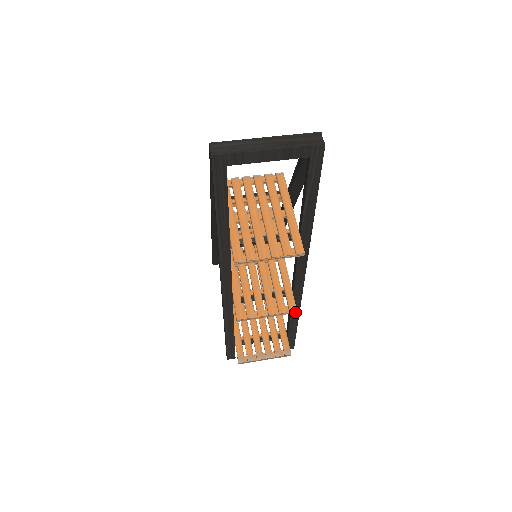
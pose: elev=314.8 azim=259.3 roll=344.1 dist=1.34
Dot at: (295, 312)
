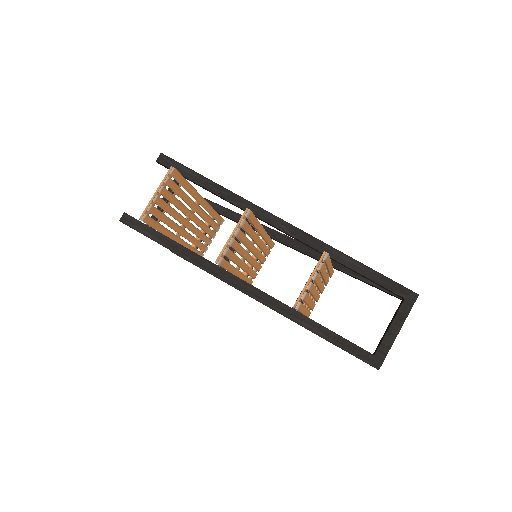
Dot at: occluded
